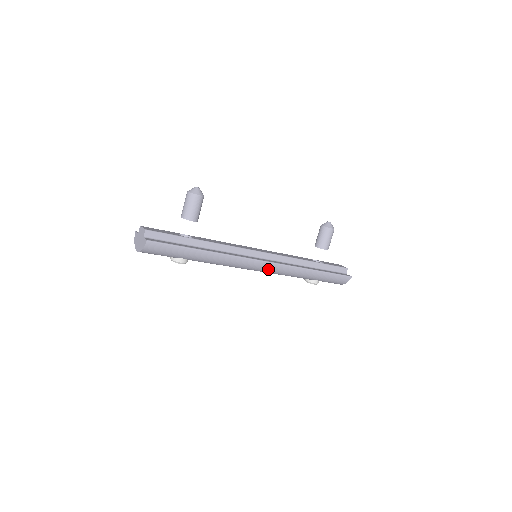
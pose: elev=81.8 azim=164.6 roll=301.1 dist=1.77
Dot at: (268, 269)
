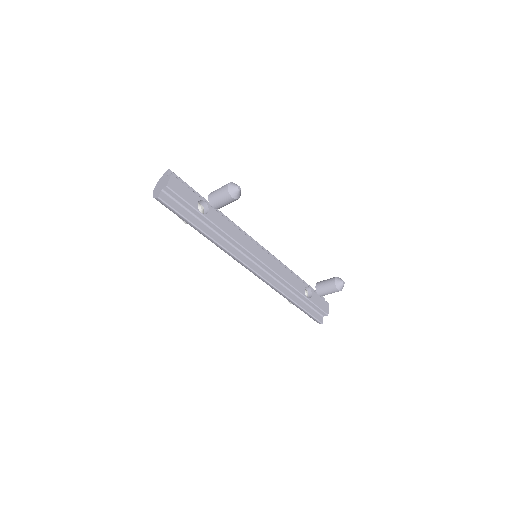
Dot at: (254, 274)
